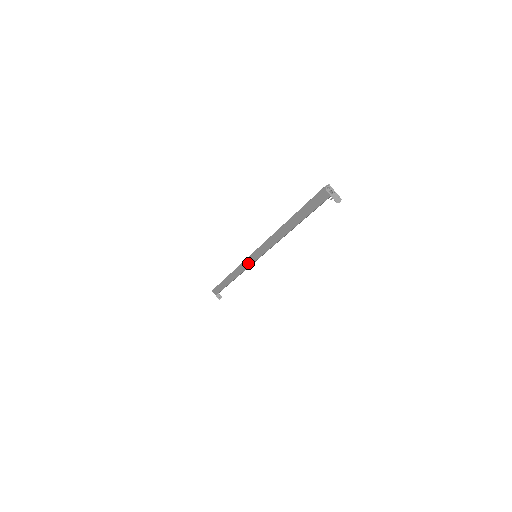
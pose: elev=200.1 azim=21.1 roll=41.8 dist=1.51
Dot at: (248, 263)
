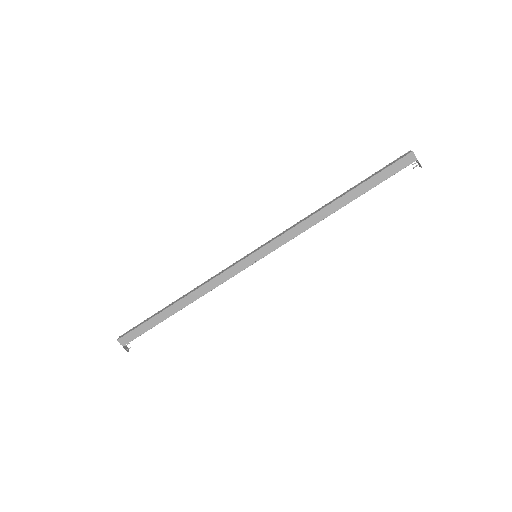
Dot at: (239, 268)
